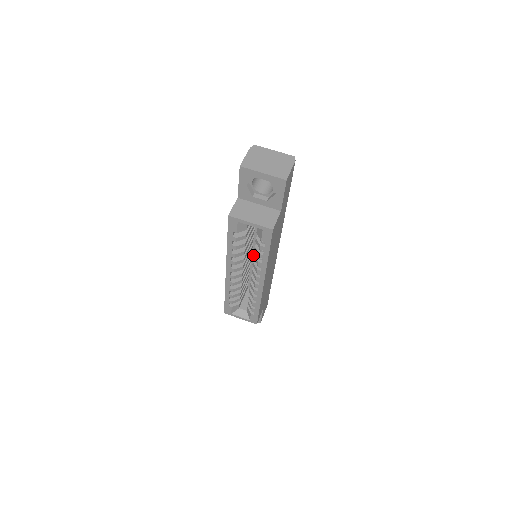
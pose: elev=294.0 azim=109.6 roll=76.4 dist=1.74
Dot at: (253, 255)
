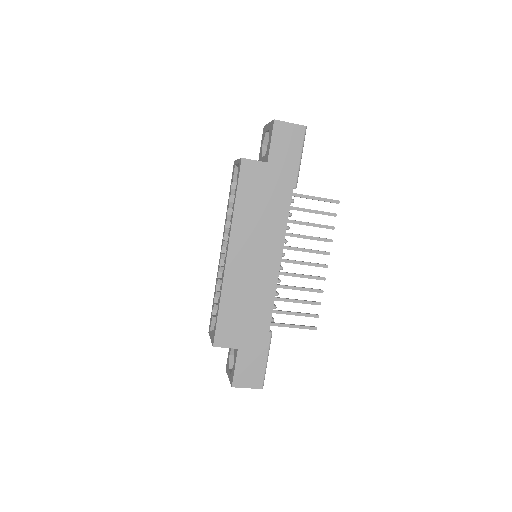
Dot at: occluded
